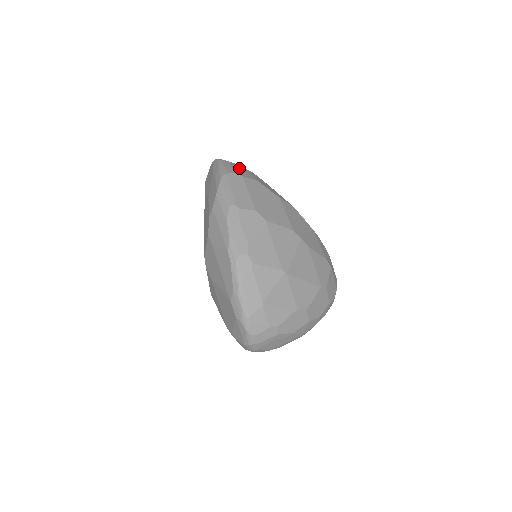
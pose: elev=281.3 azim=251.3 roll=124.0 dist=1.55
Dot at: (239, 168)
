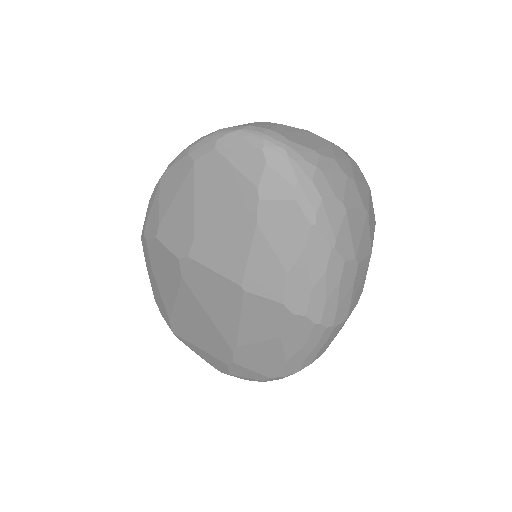
Dot at: occluded
